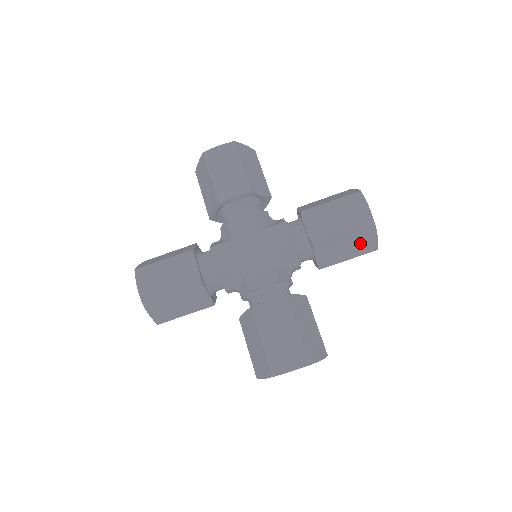
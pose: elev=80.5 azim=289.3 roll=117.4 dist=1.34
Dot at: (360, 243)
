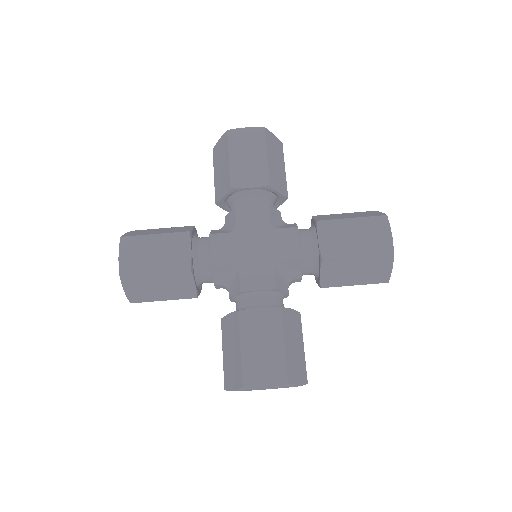
Dot at: (372, 271)
